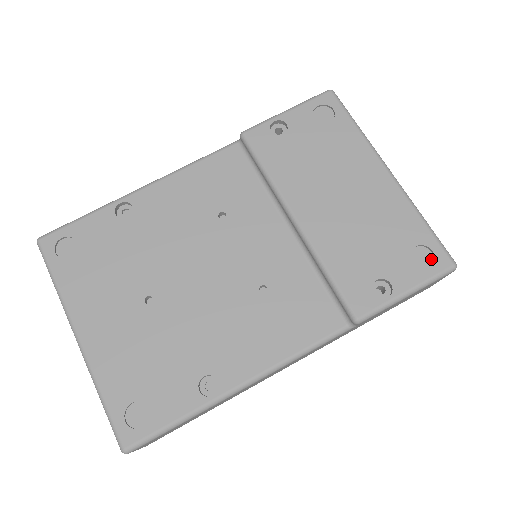
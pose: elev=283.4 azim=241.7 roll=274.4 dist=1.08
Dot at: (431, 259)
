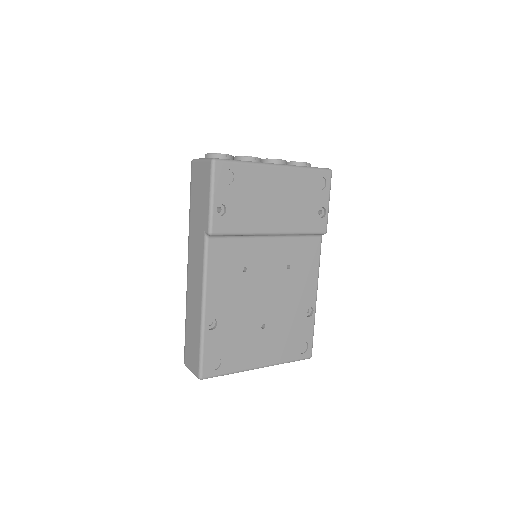
Dot at: (323, 179)
